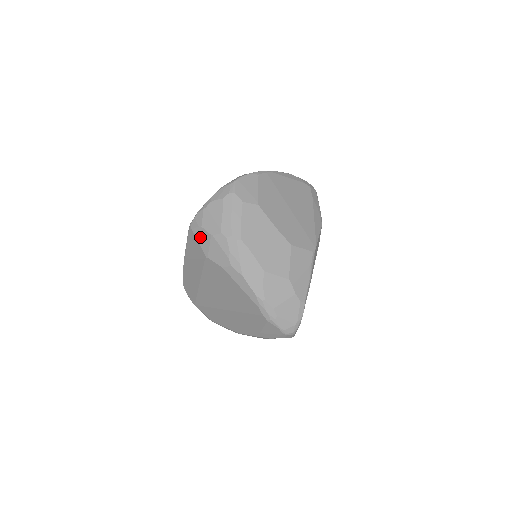
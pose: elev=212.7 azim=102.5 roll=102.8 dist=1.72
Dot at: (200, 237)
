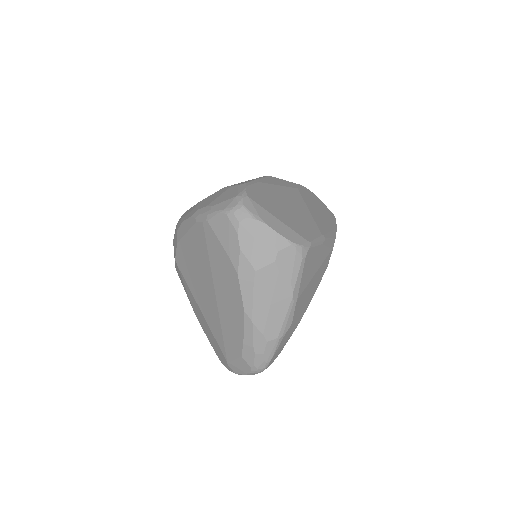
Dot at: occluded
